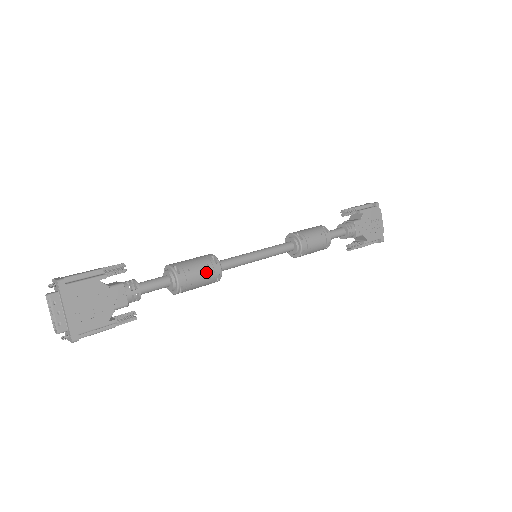
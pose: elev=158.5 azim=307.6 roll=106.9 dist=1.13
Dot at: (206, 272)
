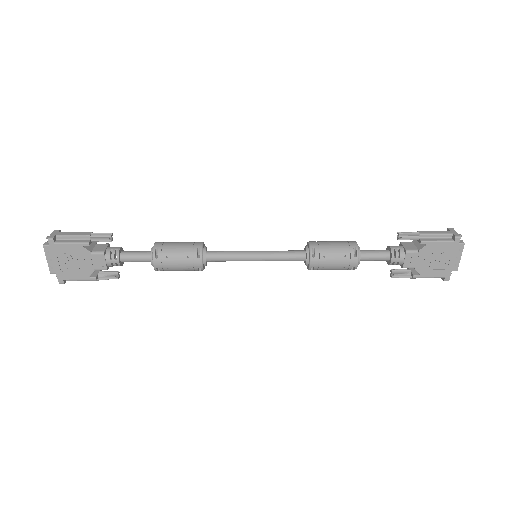
Dot at: (185, 263)
